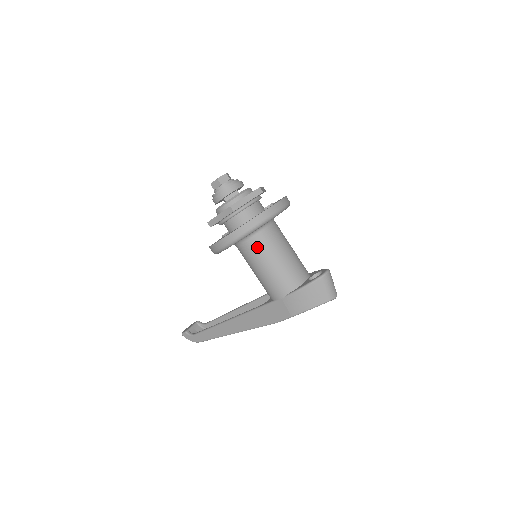
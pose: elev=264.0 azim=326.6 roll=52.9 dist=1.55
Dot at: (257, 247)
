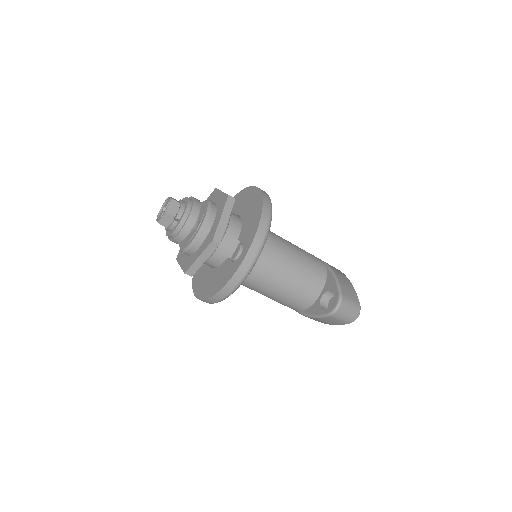
Dot at: (243, 284)
